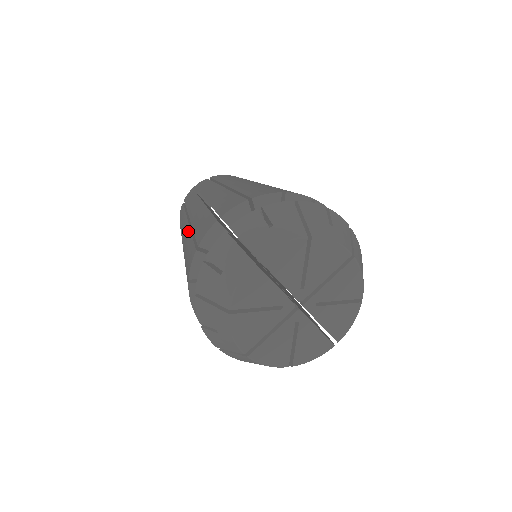
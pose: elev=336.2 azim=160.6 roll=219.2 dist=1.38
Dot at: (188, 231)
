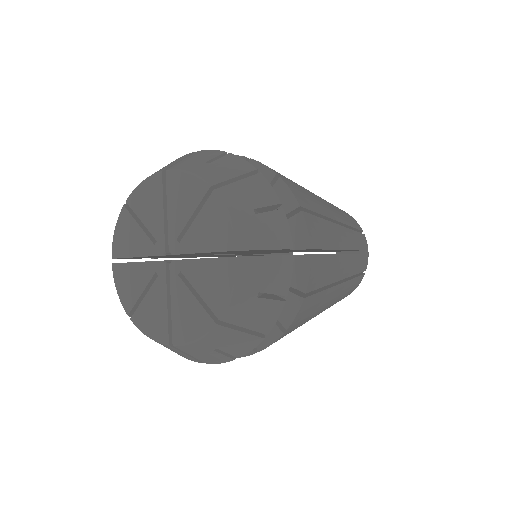
Dot at: occluded
